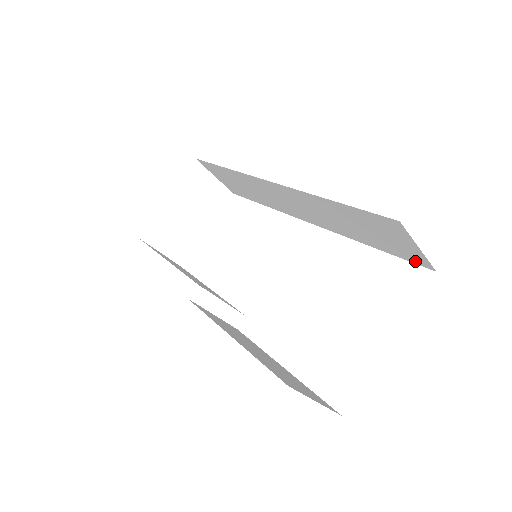
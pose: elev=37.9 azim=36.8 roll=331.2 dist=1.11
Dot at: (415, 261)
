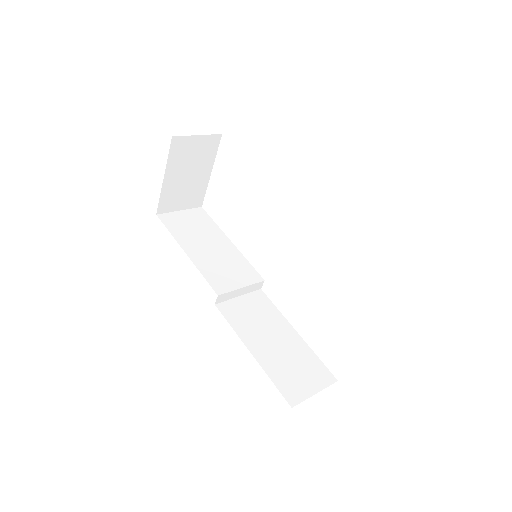
Dot at: occluded
